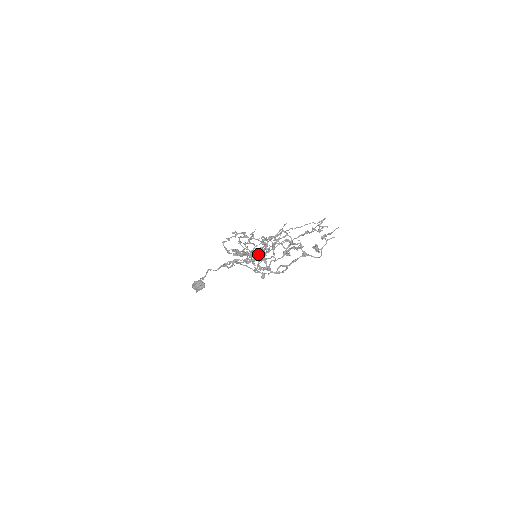
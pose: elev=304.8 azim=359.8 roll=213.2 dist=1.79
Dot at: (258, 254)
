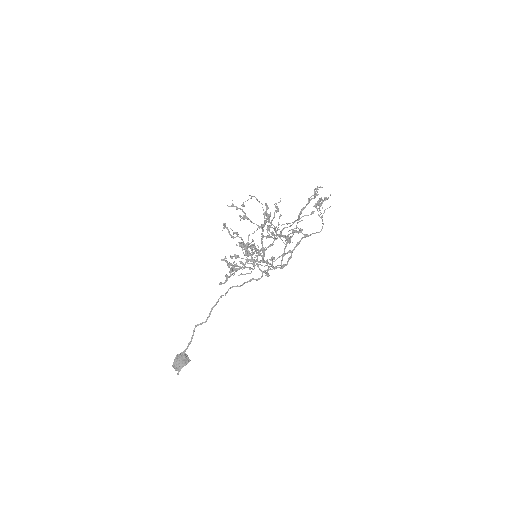
Dot at: (258, 249)
